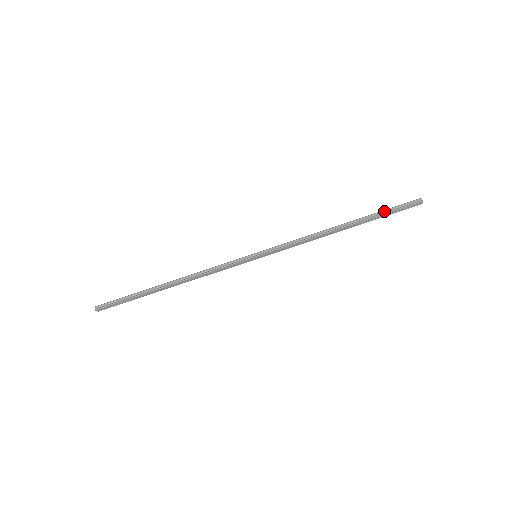
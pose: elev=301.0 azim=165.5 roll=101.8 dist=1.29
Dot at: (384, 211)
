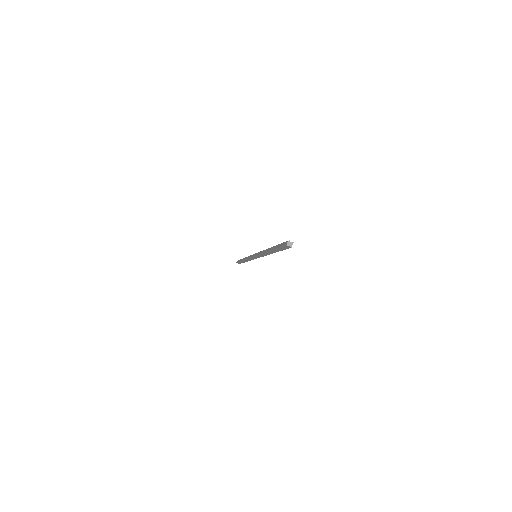
Dot at: (278, 249)
